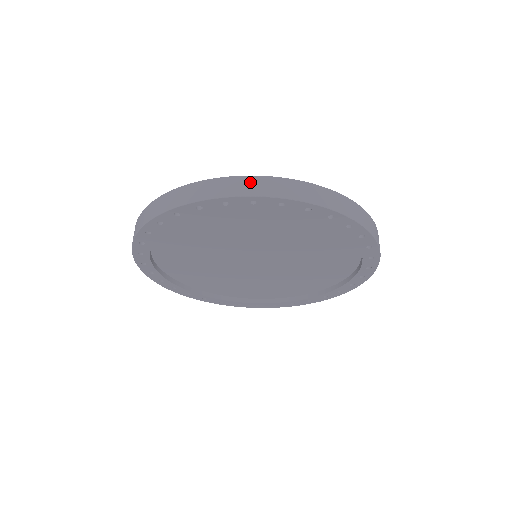
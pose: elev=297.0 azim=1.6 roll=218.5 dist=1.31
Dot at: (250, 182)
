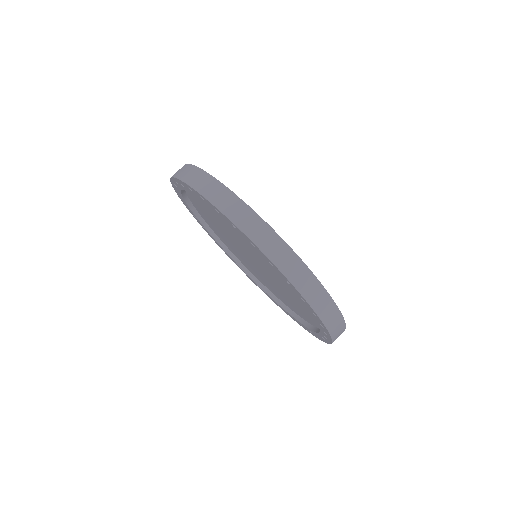
Dot at: (317, 290)
